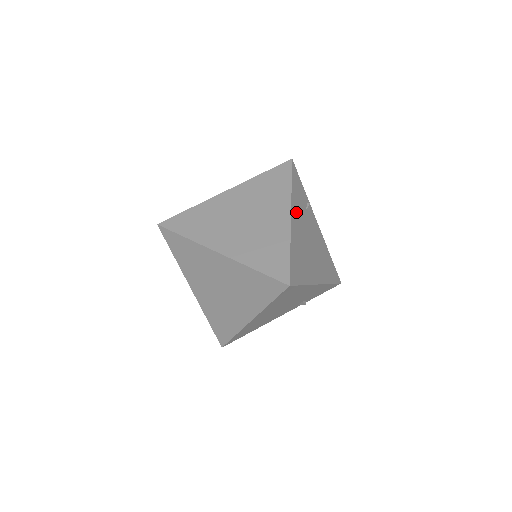
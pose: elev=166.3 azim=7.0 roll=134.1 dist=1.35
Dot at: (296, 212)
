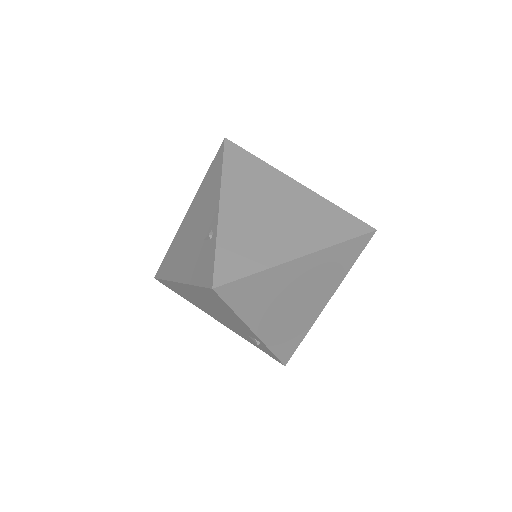
Dot at: occluded
